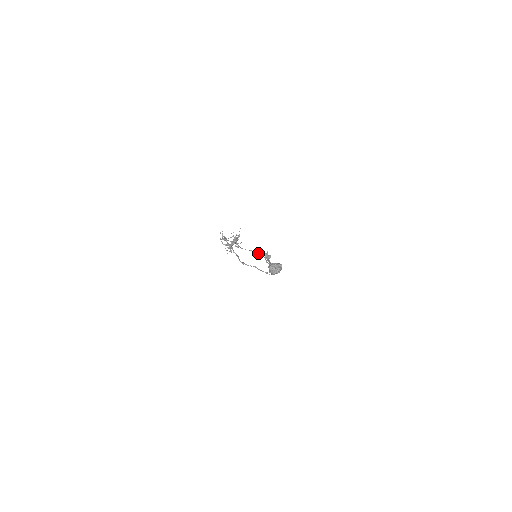
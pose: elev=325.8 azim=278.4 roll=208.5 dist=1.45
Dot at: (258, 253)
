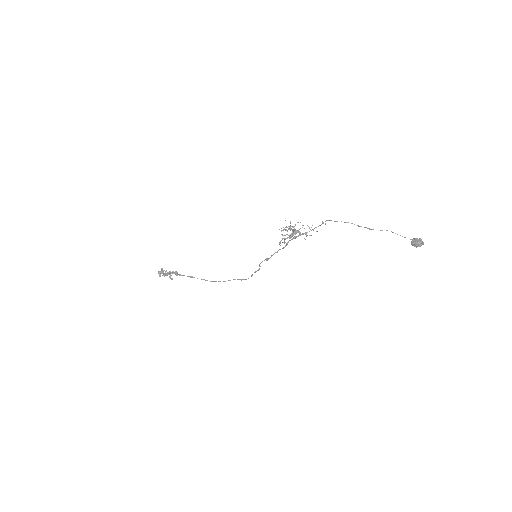
Dot at: (393, 232)
